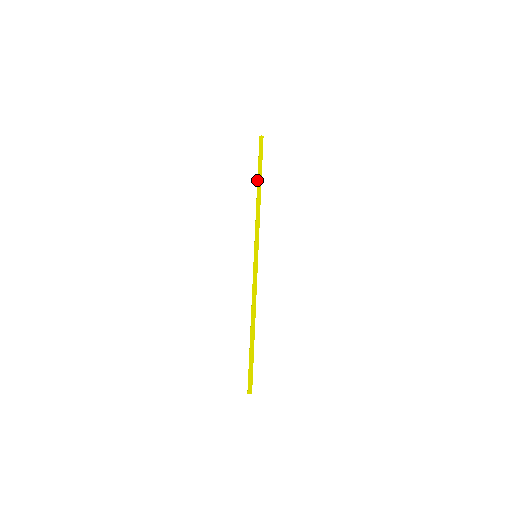
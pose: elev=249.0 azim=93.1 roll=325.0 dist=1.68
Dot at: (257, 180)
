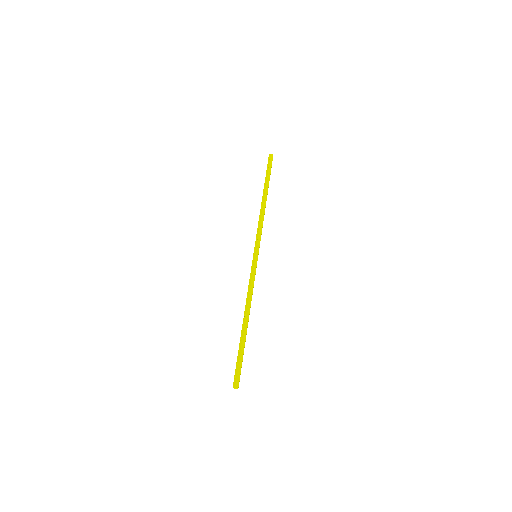
Dot at: (265, 189)
